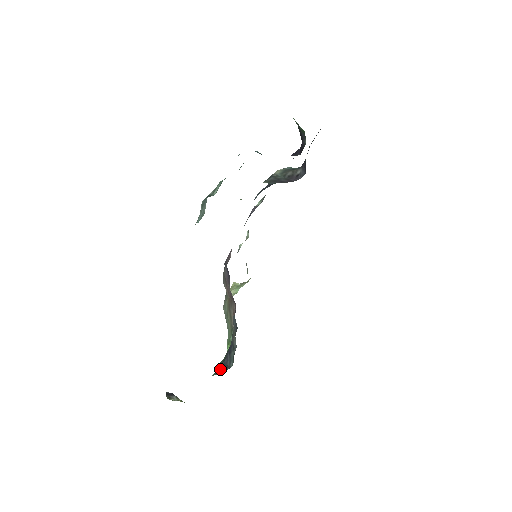
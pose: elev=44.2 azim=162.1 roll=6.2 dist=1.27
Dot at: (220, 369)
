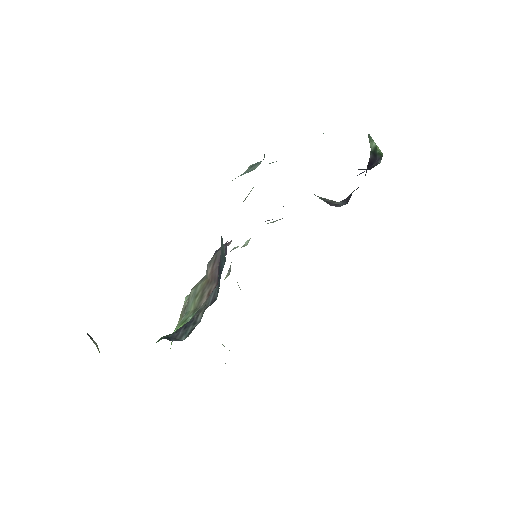
Dot at: (166, 338)
